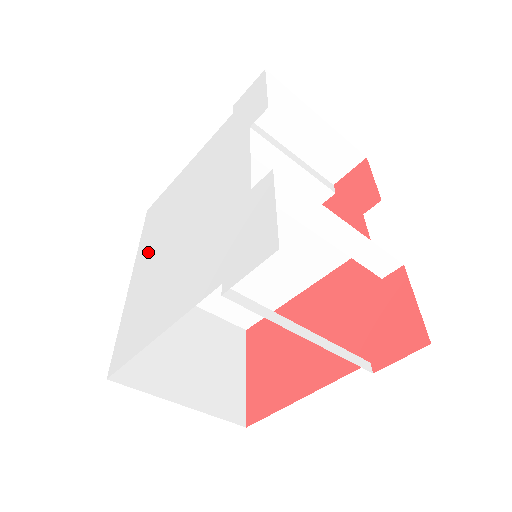
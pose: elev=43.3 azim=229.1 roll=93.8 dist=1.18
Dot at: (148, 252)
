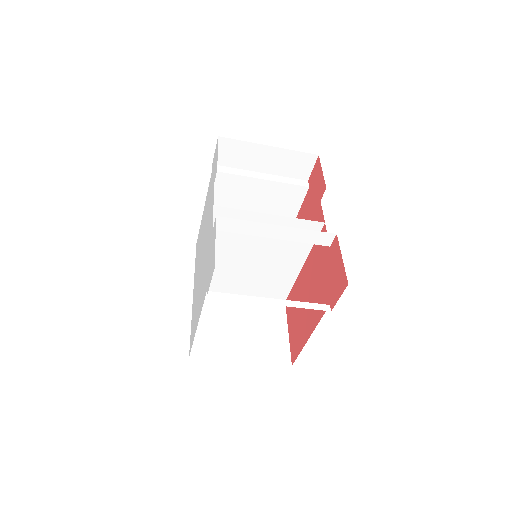
Dot at: (196, 275)
